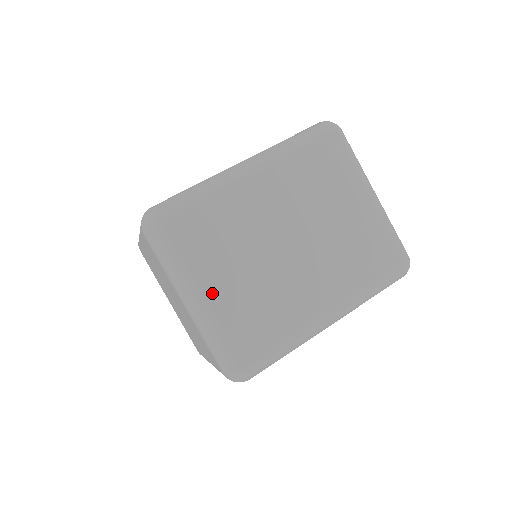
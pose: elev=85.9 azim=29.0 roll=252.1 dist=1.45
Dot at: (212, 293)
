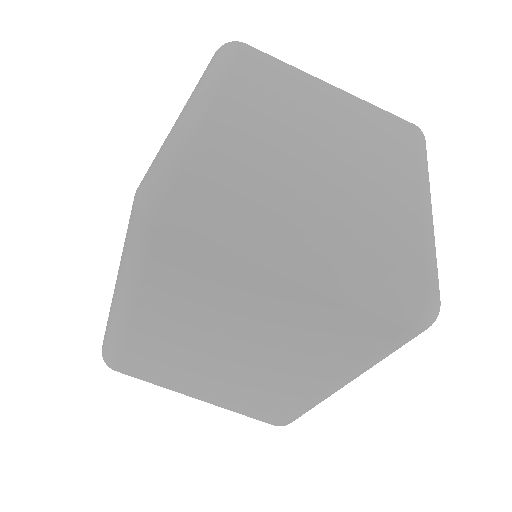
Dot at: (203, 396)
